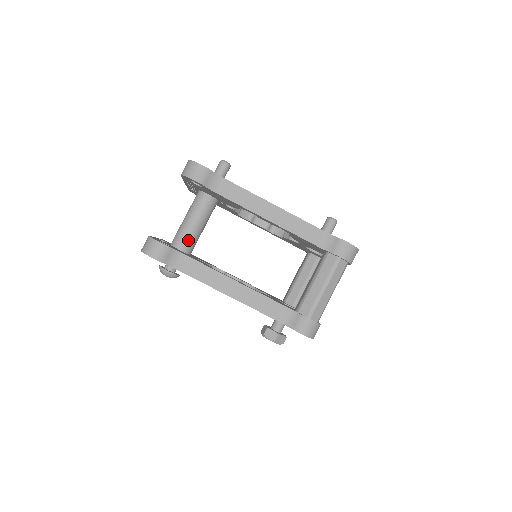
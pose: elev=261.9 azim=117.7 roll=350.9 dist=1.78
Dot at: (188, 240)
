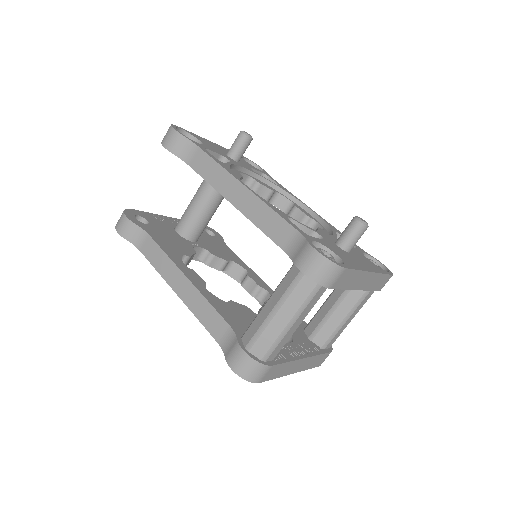
Dot at: (187, 223)
